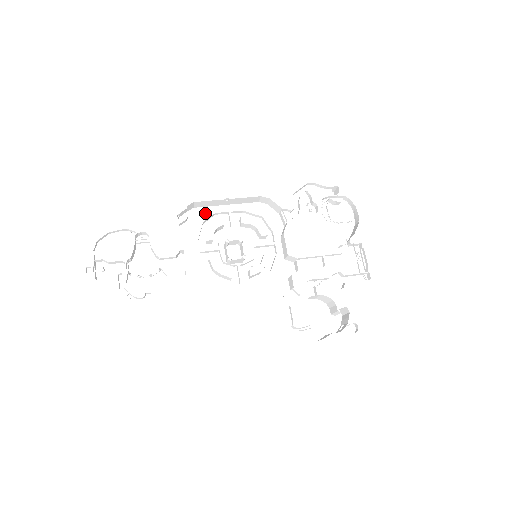
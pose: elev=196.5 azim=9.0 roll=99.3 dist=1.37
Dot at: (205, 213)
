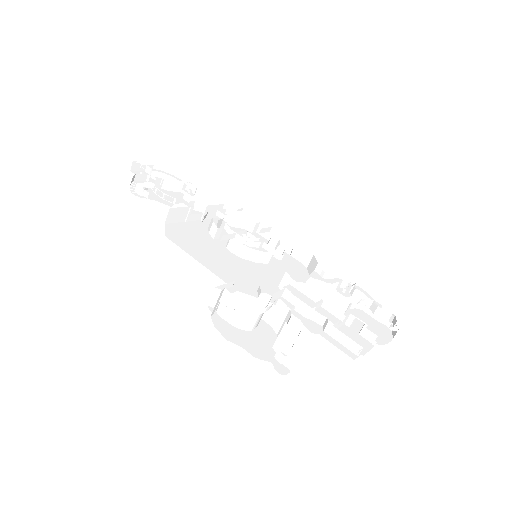
Dot at: occluded
